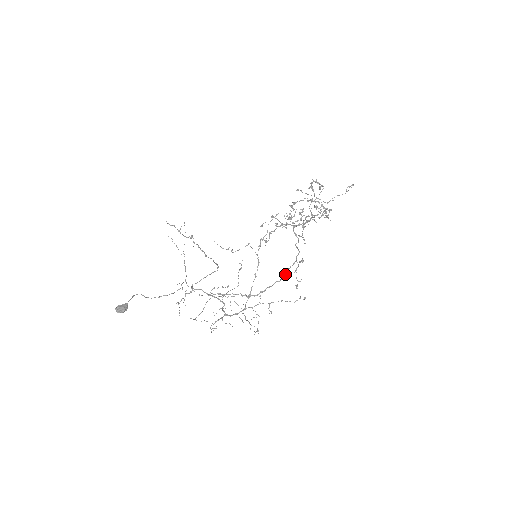
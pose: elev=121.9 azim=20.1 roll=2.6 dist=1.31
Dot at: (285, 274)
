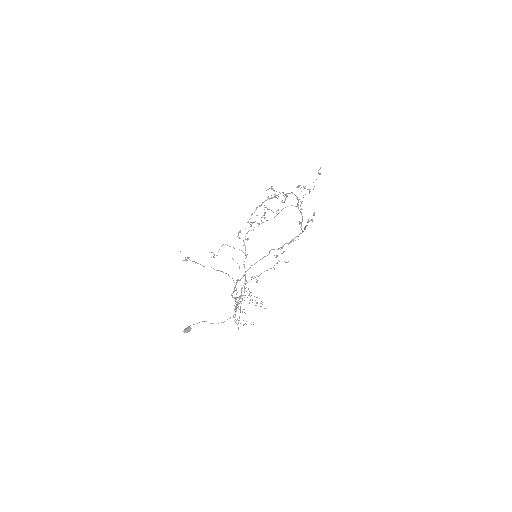
Dot at: occluded
